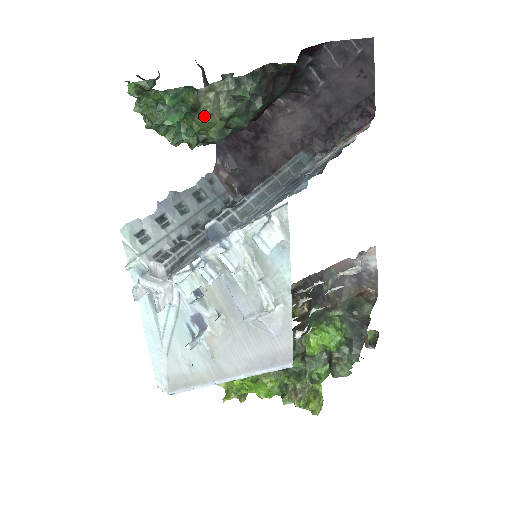
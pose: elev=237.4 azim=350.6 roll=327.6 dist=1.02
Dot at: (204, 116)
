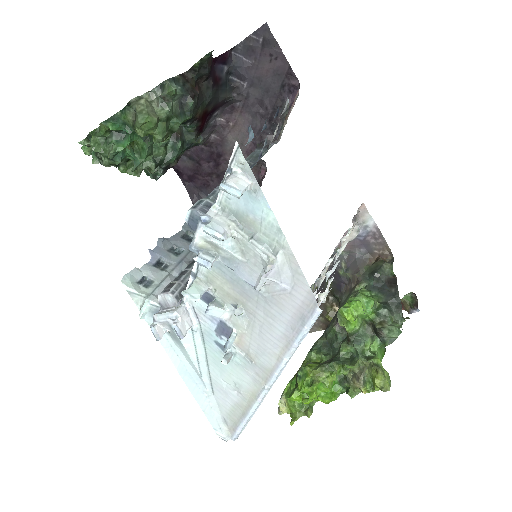
Dot at: (142, 117)
